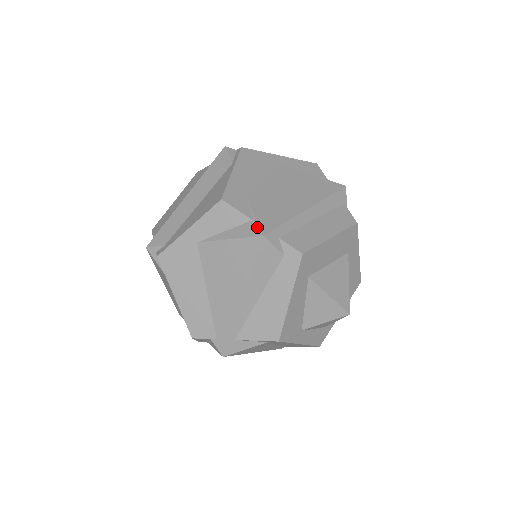
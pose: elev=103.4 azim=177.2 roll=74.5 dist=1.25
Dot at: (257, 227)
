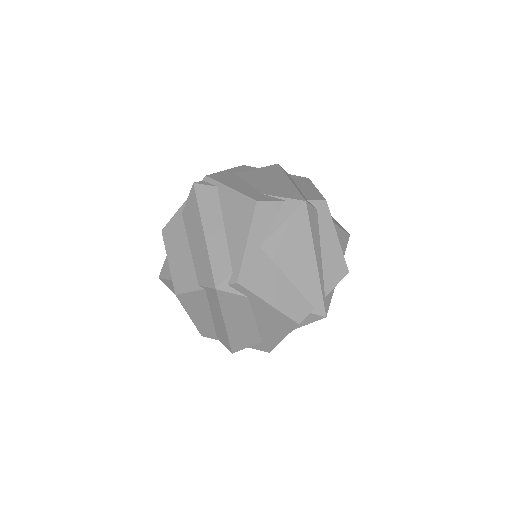
Dot at: (295, 201)
